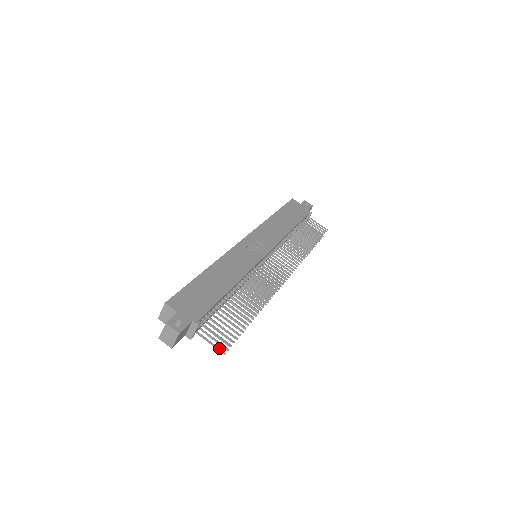
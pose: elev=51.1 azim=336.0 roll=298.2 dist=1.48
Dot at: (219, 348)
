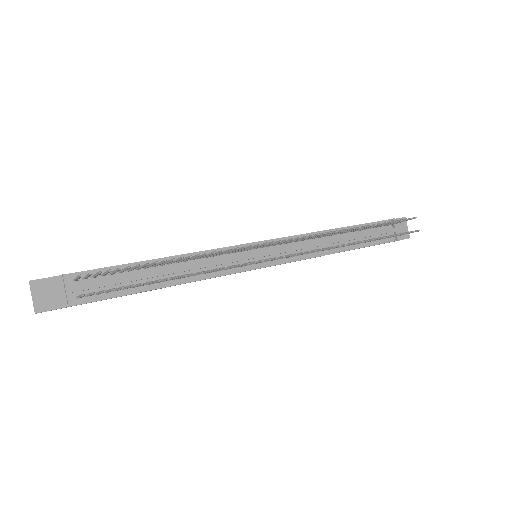
Dot at: occluded
